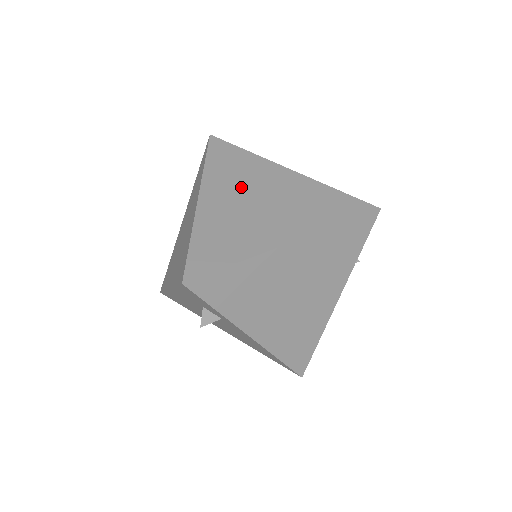
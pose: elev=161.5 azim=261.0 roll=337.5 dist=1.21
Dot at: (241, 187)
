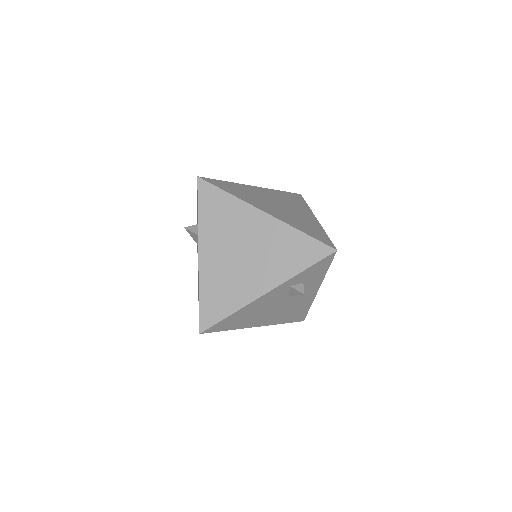
Dot at: (280, 200)
